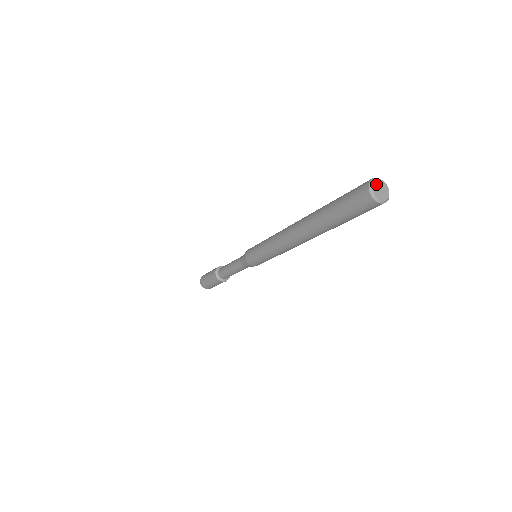
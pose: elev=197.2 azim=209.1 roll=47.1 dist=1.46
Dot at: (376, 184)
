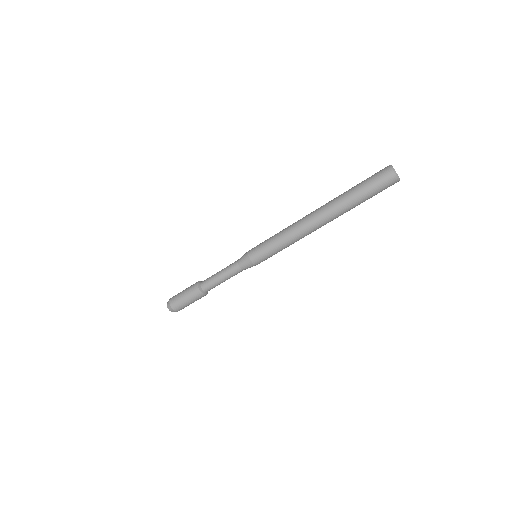
Dot at: occluded
